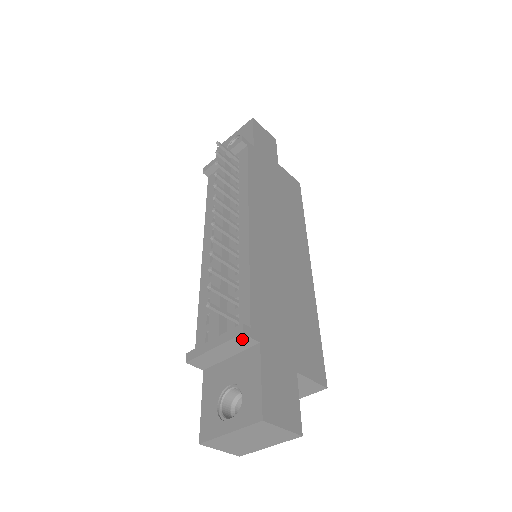
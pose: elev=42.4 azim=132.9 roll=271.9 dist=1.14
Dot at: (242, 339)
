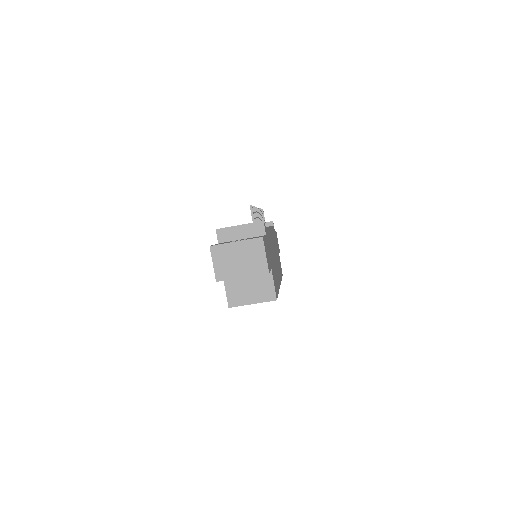
Dot at: (260, 226)
